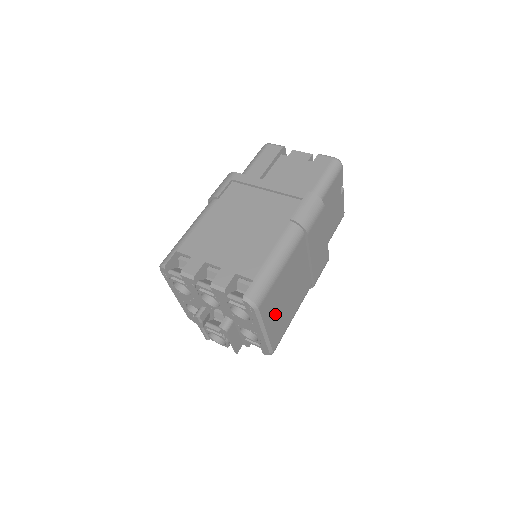
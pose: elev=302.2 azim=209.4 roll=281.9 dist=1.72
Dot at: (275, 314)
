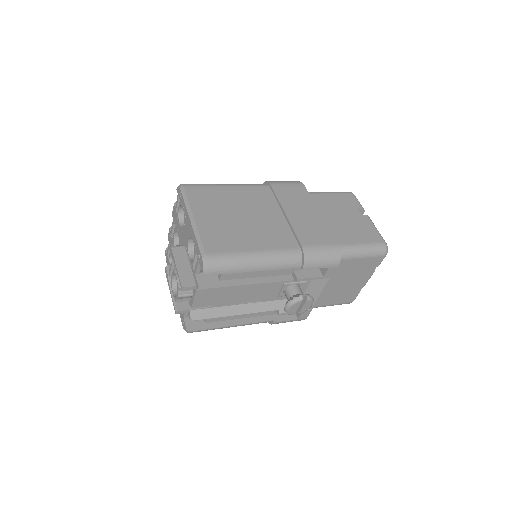
Dot at: (213, 215)
